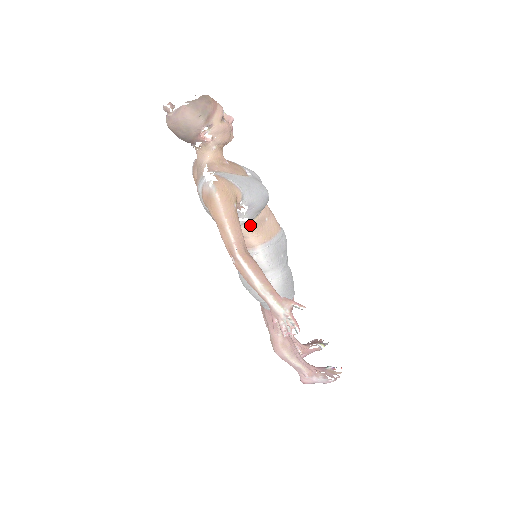
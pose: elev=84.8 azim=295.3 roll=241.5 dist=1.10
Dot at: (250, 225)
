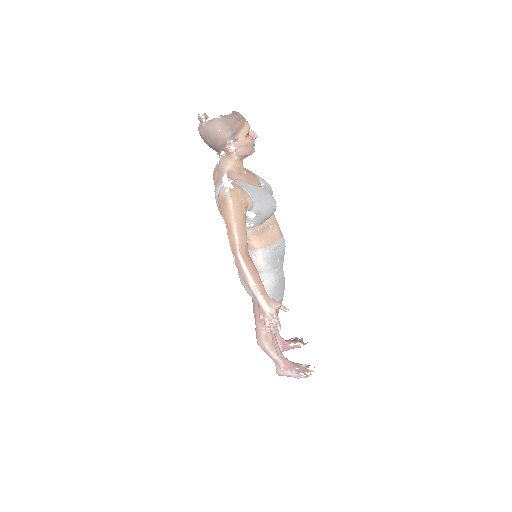
Dot at: (255, 230)
